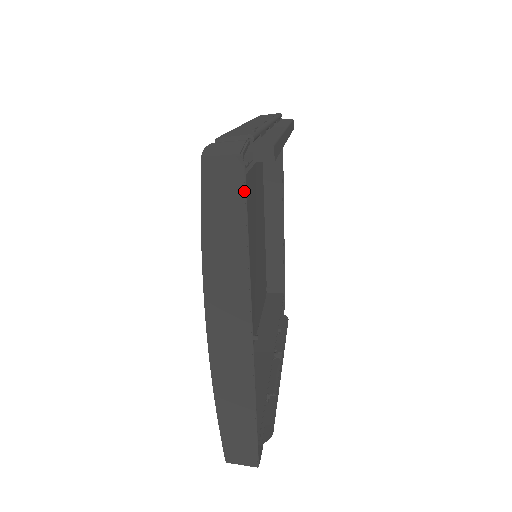
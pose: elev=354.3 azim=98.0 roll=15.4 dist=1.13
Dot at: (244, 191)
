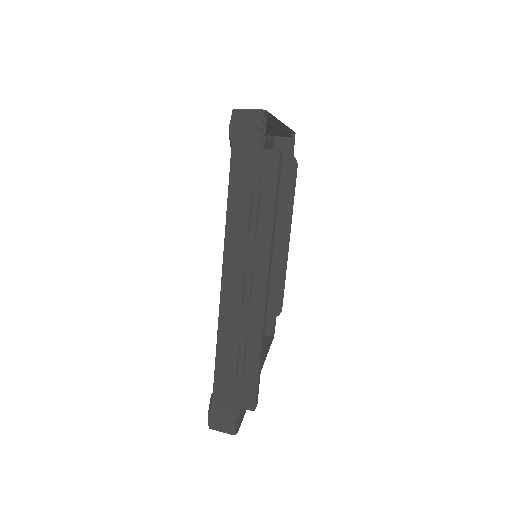
Dot at: (240, 423)
